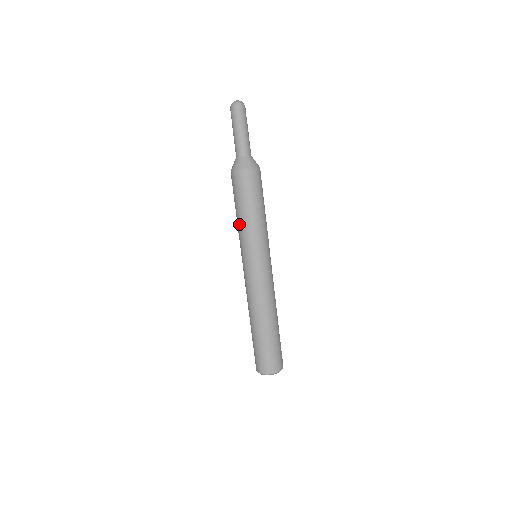
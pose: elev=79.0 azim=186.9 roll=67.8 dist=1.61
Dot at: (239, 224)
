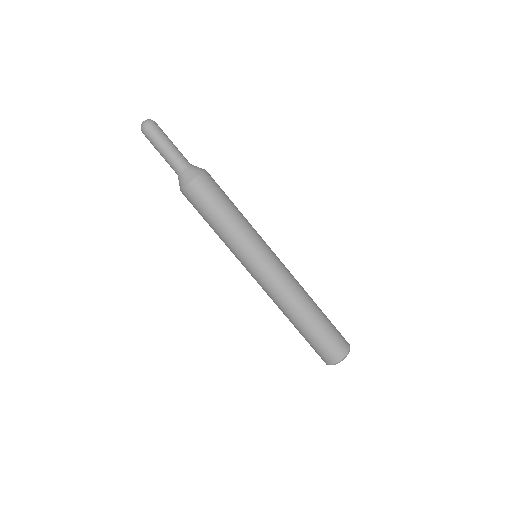
Dot at: occluded
